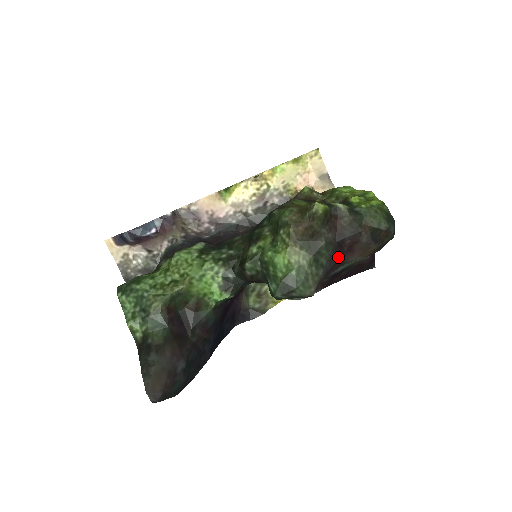
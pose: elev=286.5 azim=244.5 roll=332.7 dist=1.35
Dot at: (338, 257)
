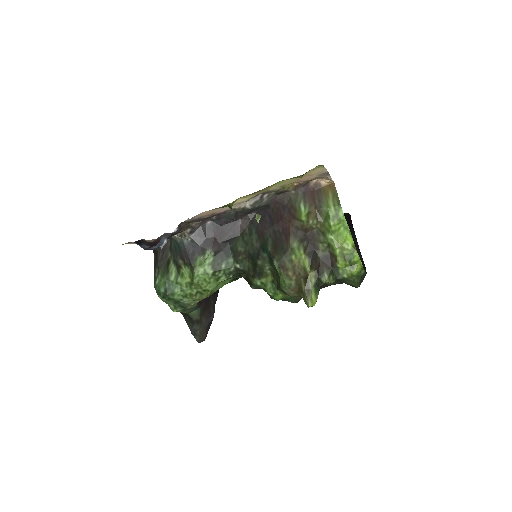
Dot at: occluded
